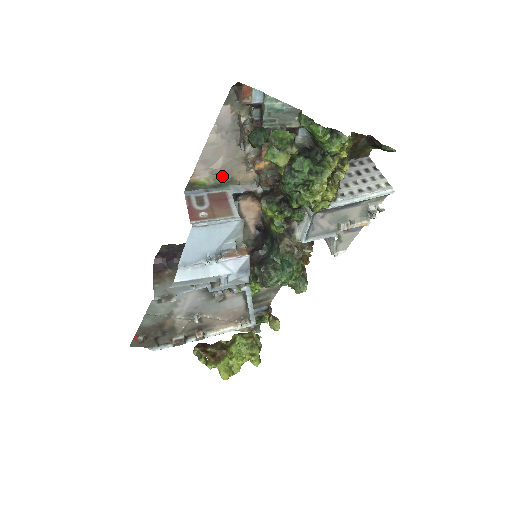
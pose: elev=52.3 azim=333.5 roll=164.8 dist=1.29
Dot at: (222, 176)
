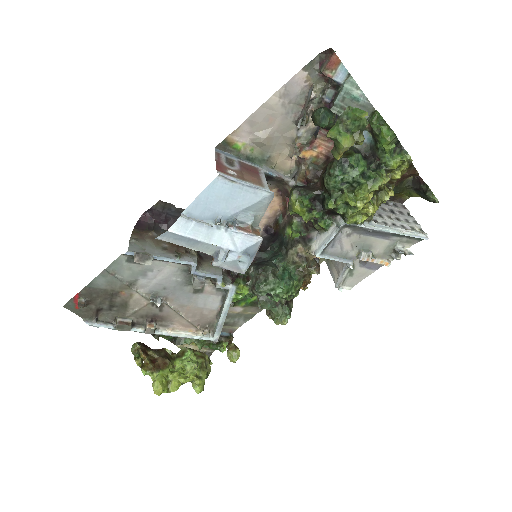
Dot at: (261, 150)
